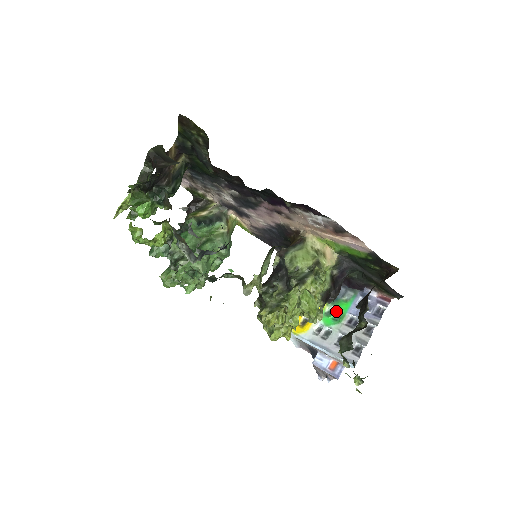
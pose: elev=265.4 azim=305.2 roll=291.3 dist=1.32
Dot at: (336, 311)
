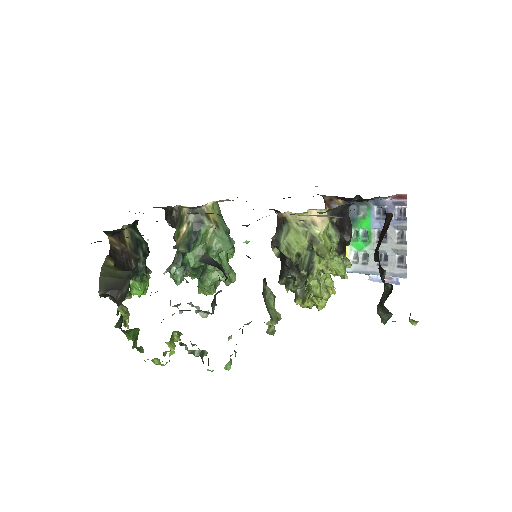
Dot at: (360, 232)
